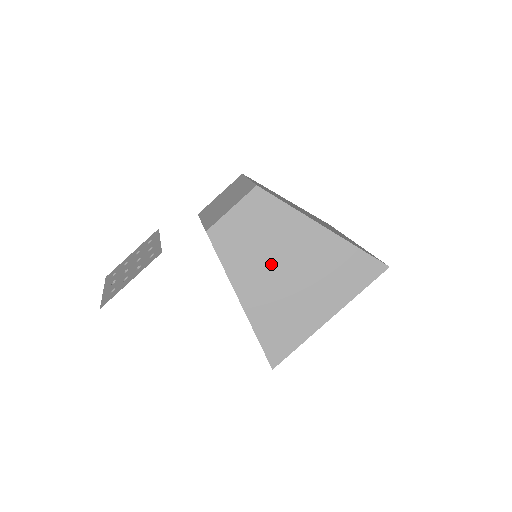
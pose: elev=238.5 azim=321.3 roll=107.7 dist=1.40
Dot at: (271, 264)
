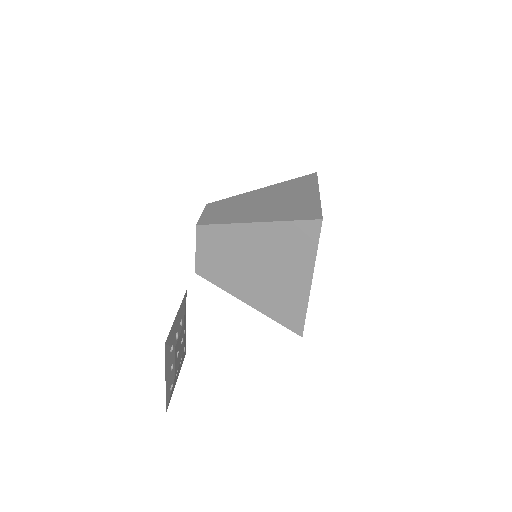
Dot at: (252, 207)
